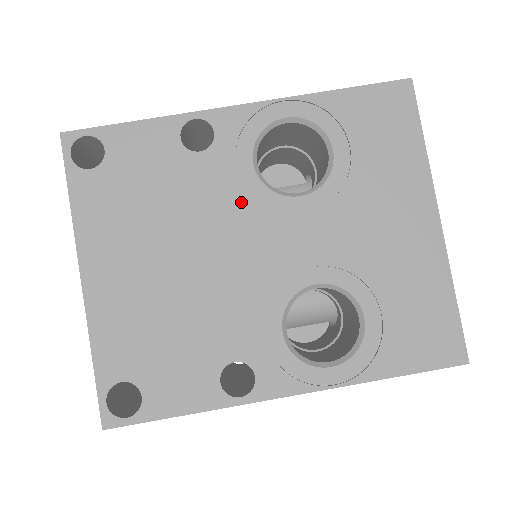
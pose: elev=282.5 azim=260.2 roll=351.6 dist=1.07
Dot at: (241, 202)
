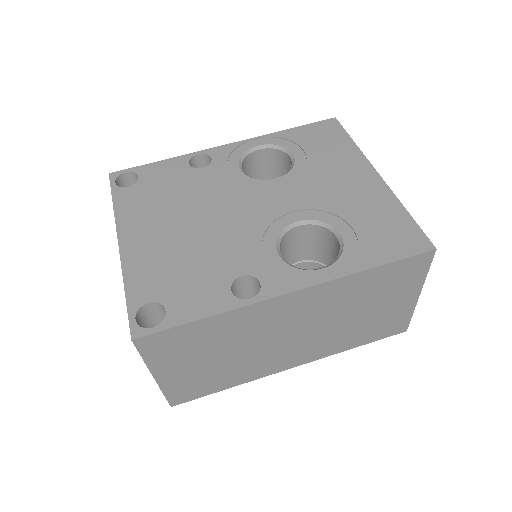
Dot at: (234, 187)
